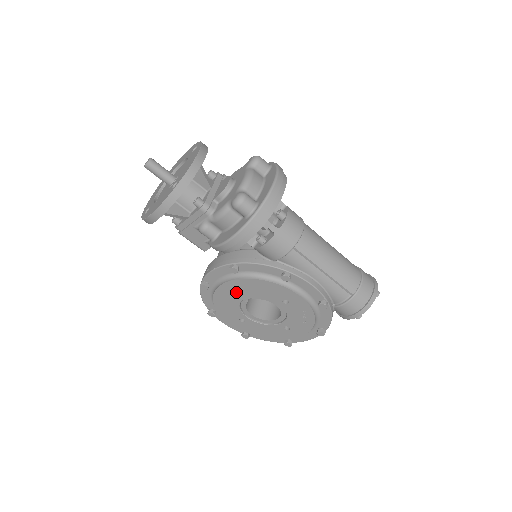
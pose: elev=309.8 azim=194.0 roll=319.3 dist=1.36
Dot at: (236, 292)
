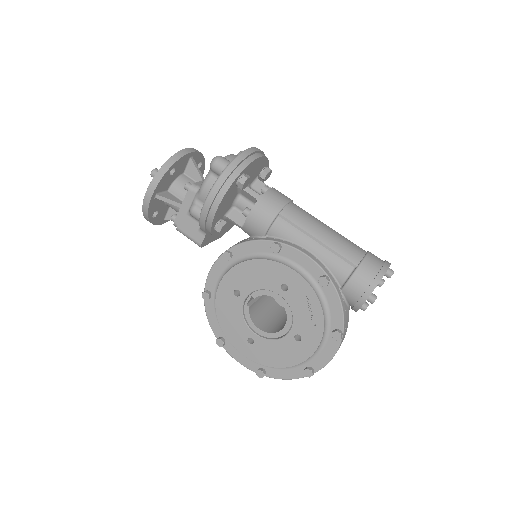
Dot at: (236, 294)
